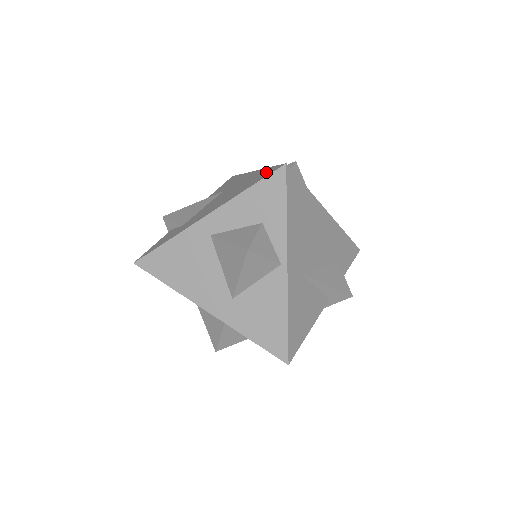
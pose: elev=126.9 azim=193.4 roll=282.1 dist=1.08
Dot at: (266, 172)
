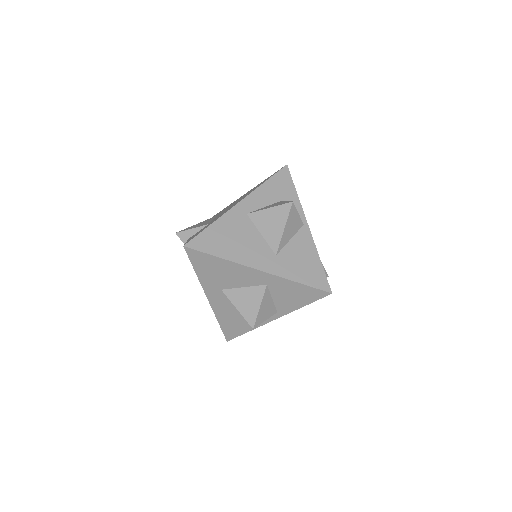
Dot at: occluded
